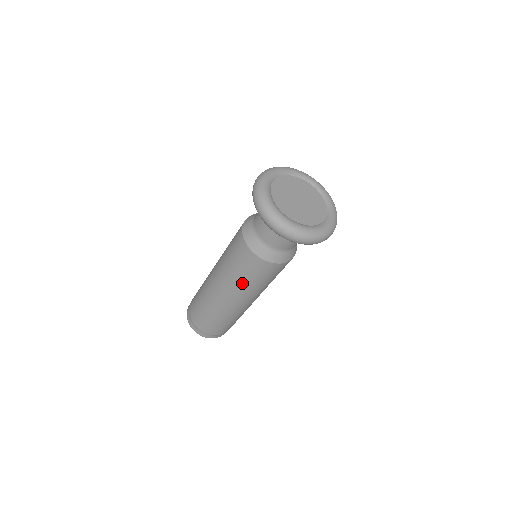
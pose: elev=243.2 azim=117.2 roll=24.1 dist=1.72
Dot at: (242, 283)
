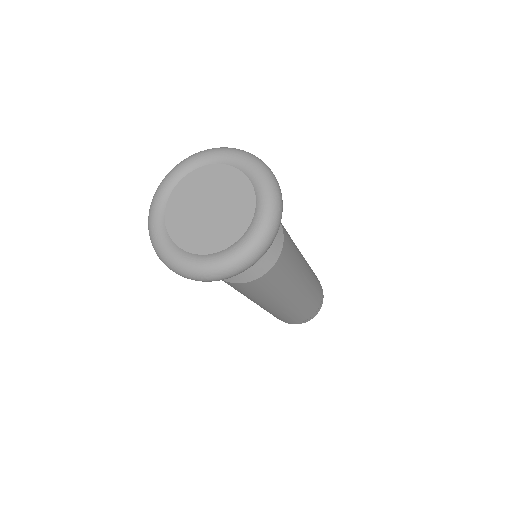
Dot at: (268, 297)
